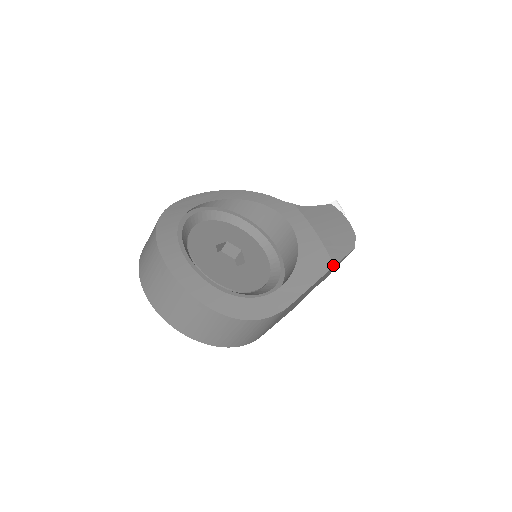
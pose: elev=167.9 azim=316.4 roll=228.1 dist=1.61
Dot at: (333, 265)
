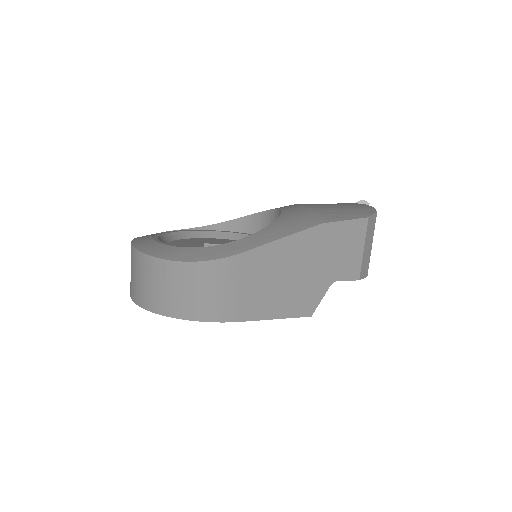
Dot at: (321, 223)
